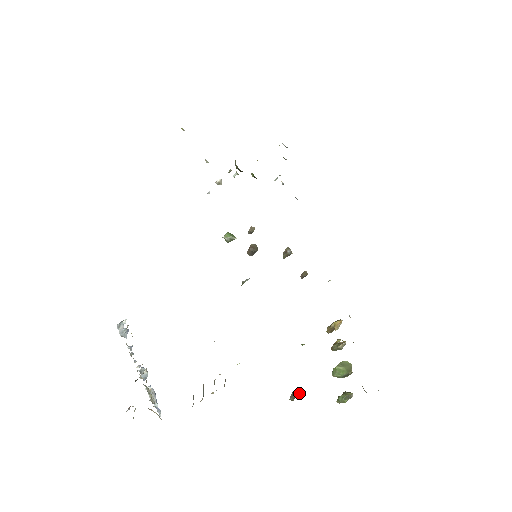
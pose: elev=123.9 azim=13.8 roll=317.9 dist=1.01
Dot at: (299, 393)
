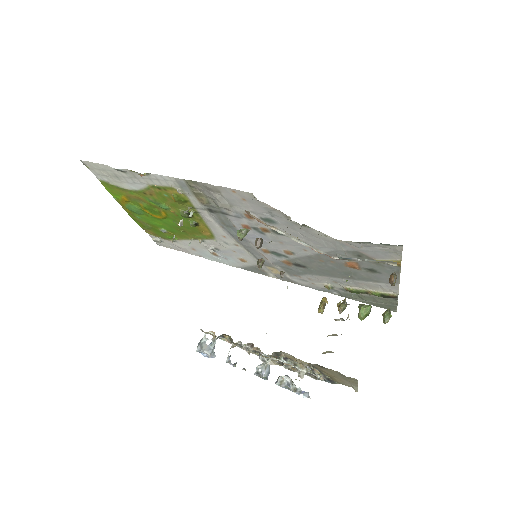
Dot at: (395, 274)
